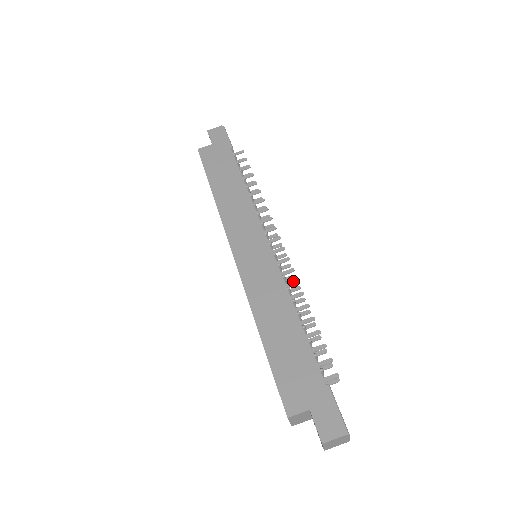
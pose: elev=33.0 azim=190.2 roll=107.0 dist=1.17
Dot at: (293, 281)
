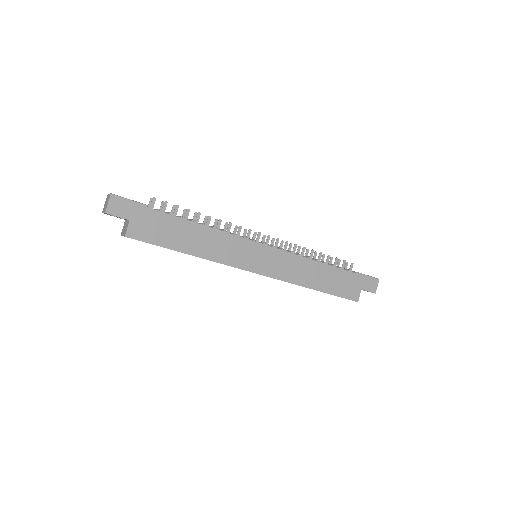
Dot at: (294, 248)
